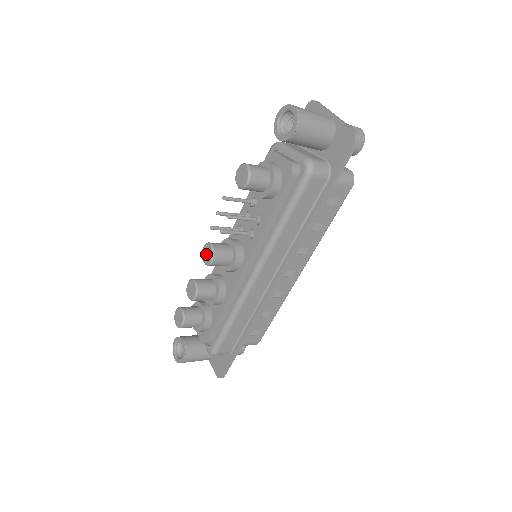
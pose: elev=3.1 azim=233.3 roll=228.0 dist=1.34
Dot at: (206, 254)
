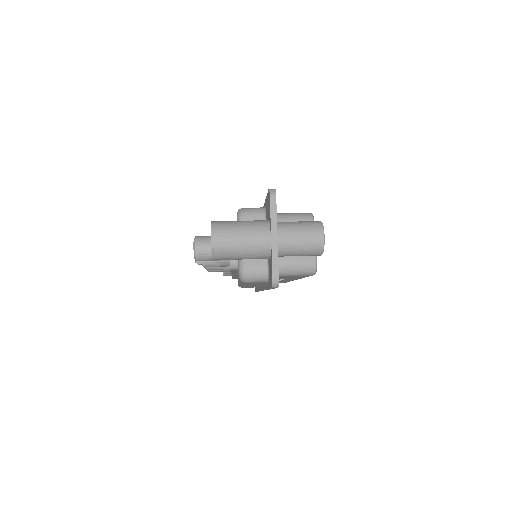
Dot at: occluded
